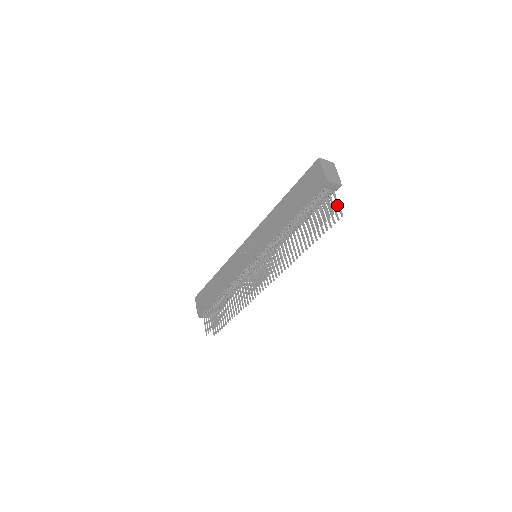
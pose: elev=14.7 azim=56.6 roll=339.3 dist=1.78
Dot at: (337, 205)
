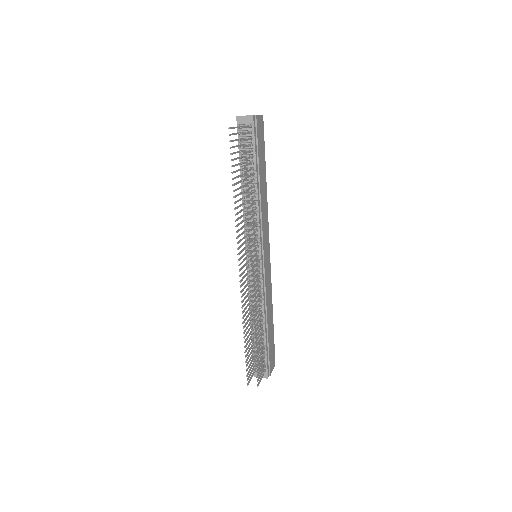
Dot at: occluded
